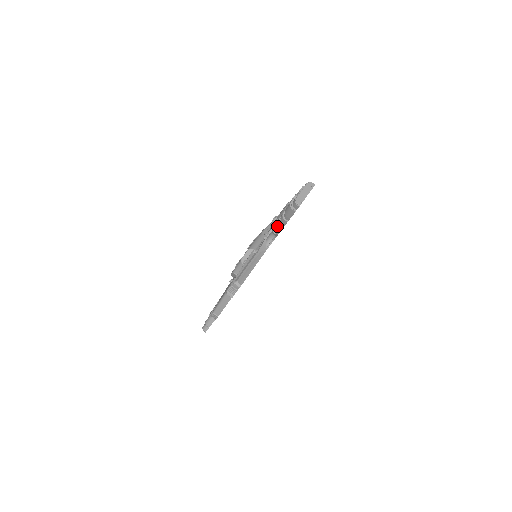
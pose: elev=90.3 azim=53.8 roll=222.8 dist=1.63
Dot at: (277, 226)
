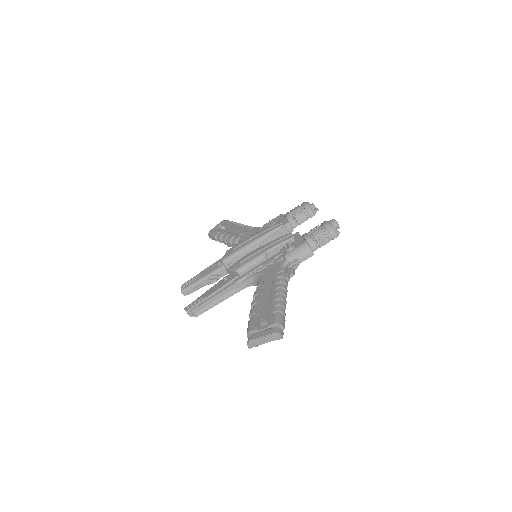
Dot at: (254, 298)
